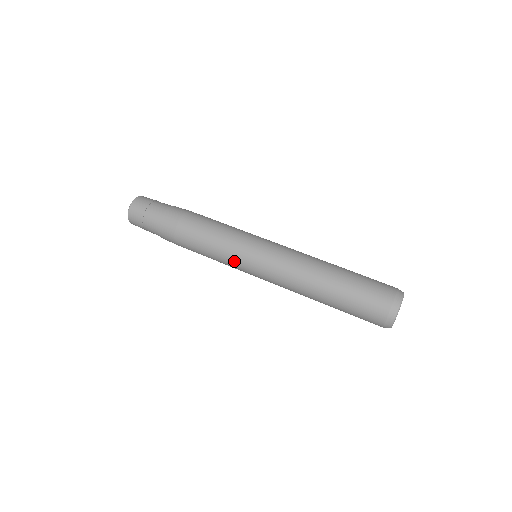
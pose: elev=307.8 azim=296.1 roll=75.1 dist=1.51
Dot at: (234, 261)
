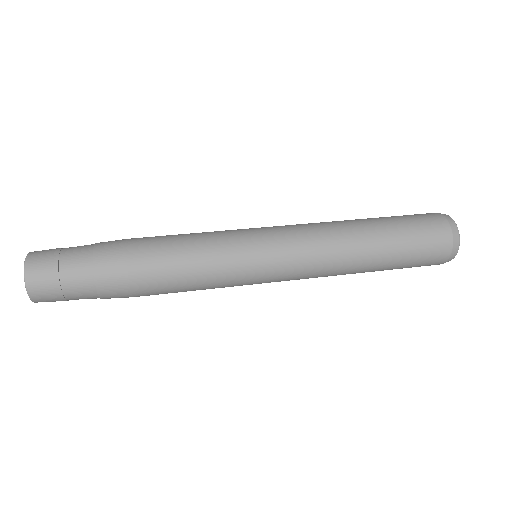
Dot at: (239, 261)
